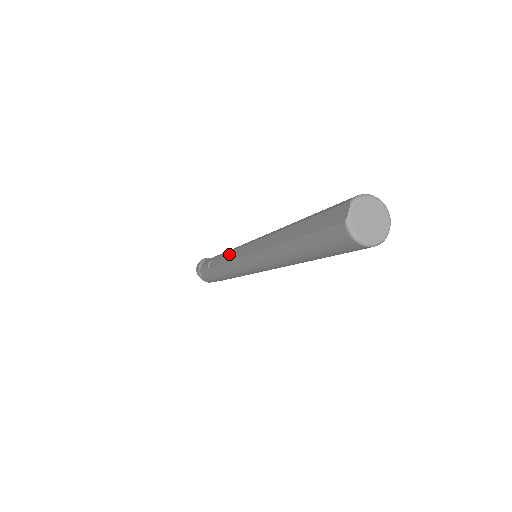
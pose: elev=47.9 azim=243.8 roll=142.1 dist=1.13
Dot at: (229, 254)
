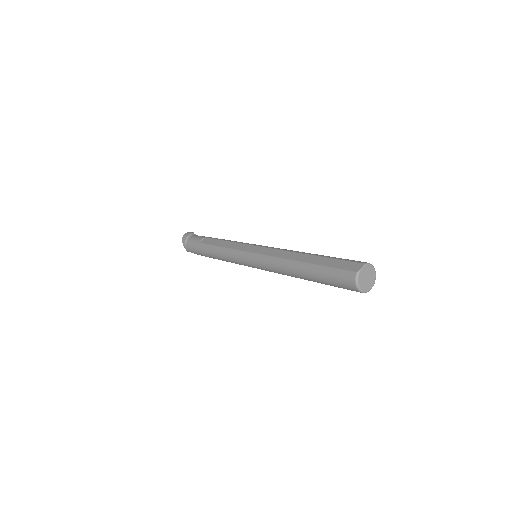
Dot at: (232, 243)
